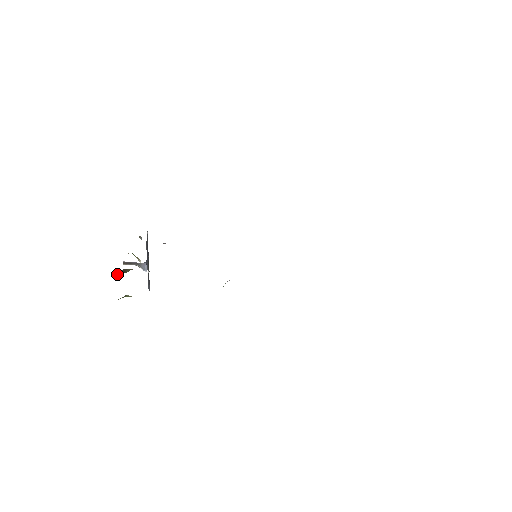
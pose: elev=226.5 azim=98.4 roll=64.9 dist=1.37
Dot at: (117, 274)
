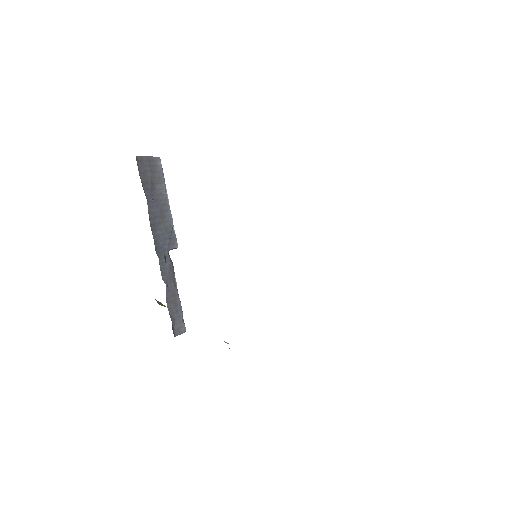
Dot at: occluded
